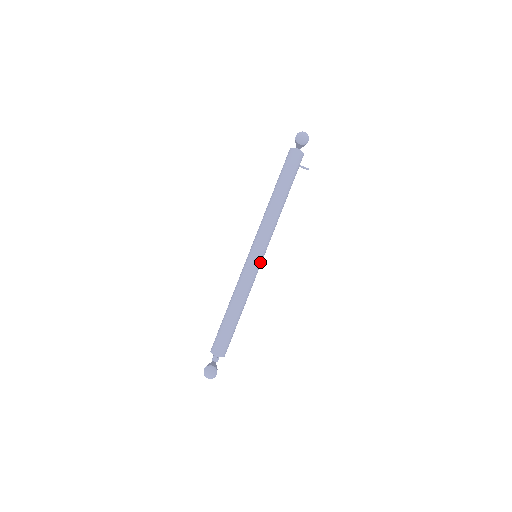
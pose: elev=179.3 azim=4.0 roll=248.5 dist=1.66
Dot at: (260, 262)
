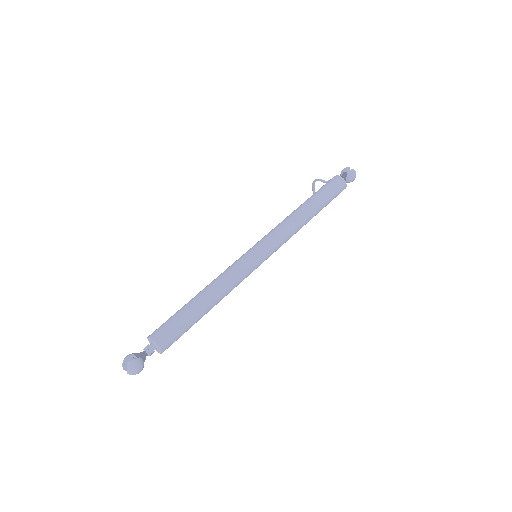
Dot at: (258, 266)
